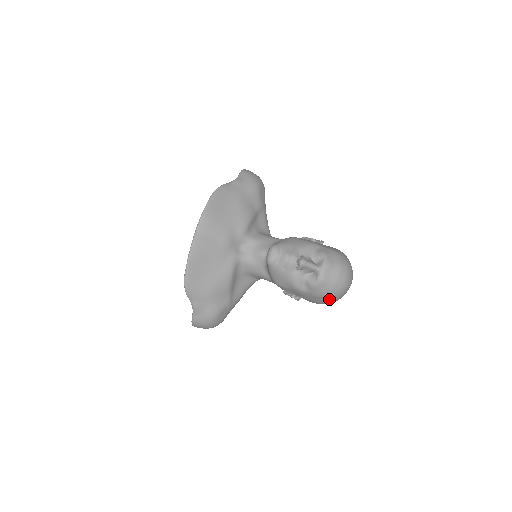
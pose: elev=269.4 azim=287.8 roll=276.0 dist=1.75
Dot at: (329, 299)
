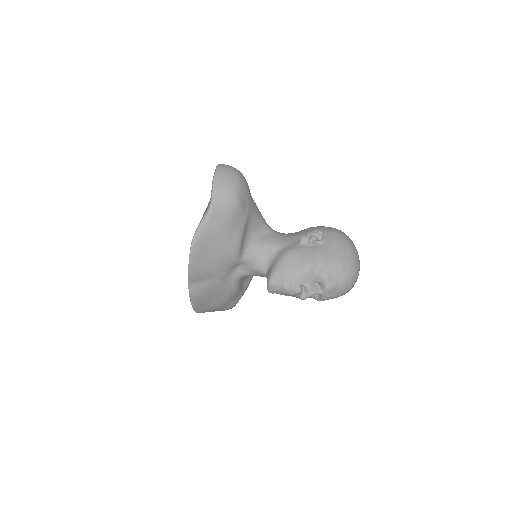
Dot at: occluded
